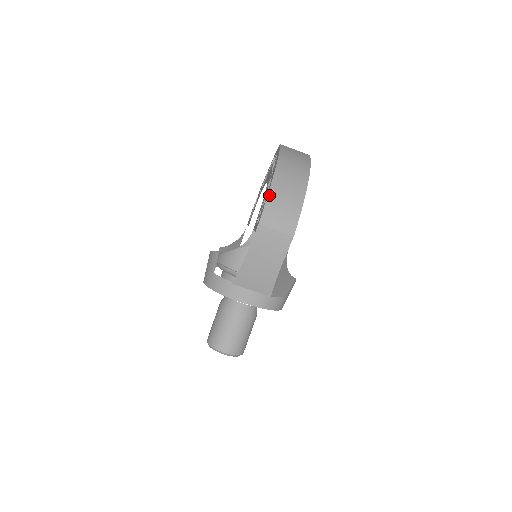
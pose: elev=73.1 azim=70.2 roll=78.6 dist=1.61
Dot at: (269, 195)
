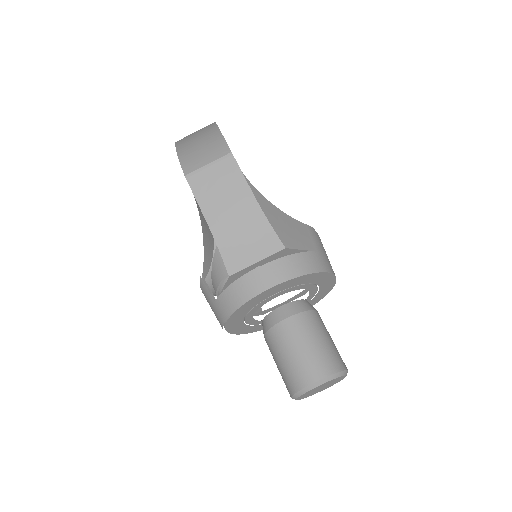
Dot at: (179, 154)
